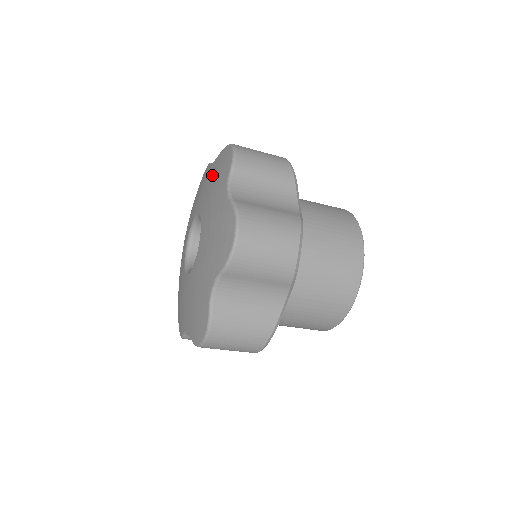
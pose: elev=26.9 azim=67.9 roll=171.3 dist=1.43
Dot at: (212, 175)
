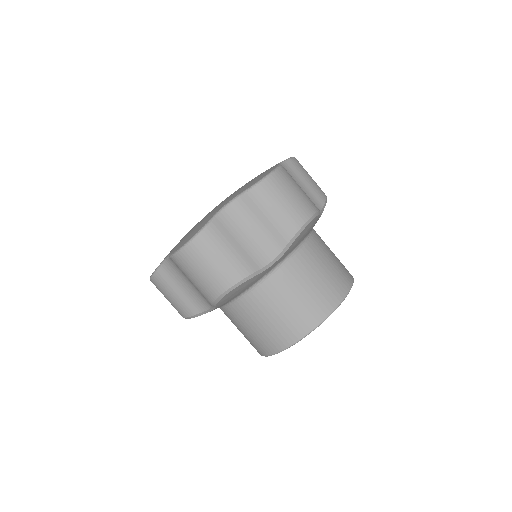
Dot at: occluded
